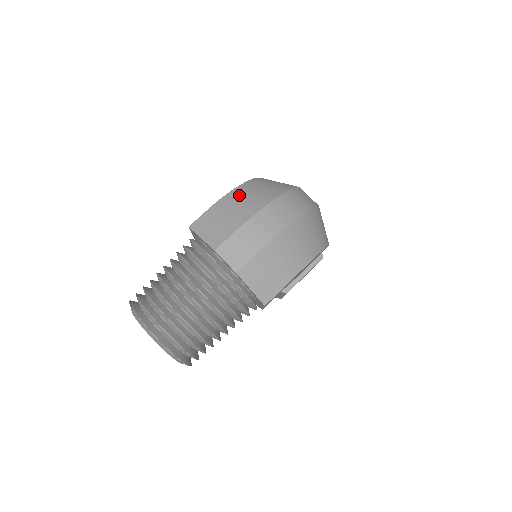
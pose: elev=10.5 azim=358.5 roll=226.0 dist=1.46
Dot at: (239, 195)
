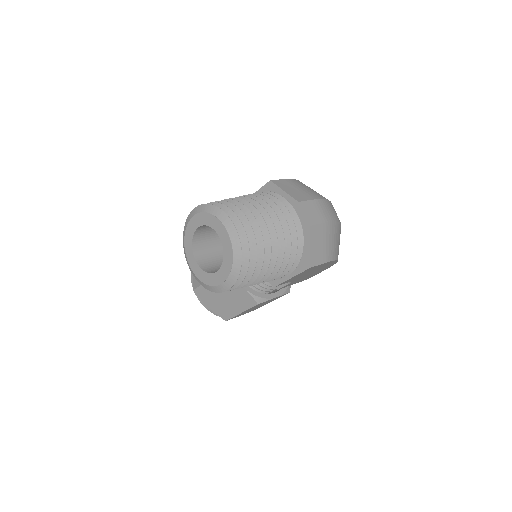
Dot at: occluded
